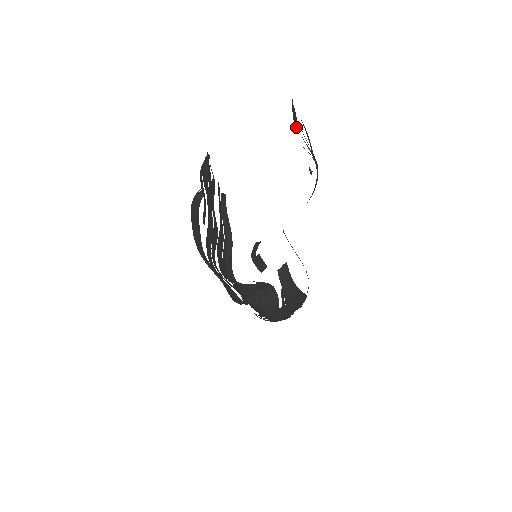
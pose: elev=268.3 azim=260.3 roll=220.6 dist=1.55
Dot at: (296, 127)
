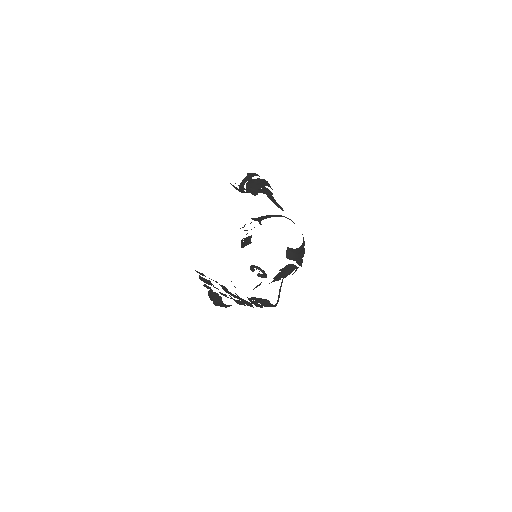
Dot at: occluded
